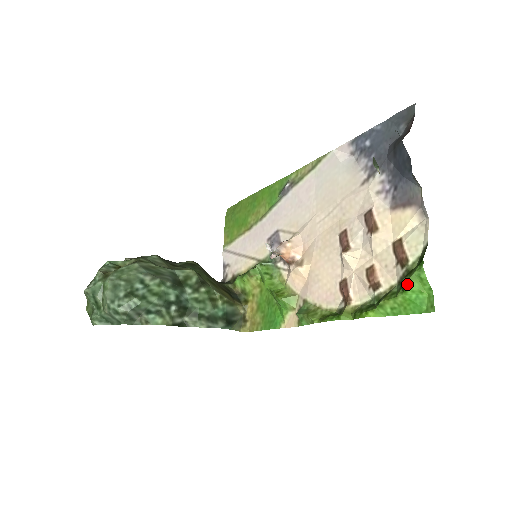
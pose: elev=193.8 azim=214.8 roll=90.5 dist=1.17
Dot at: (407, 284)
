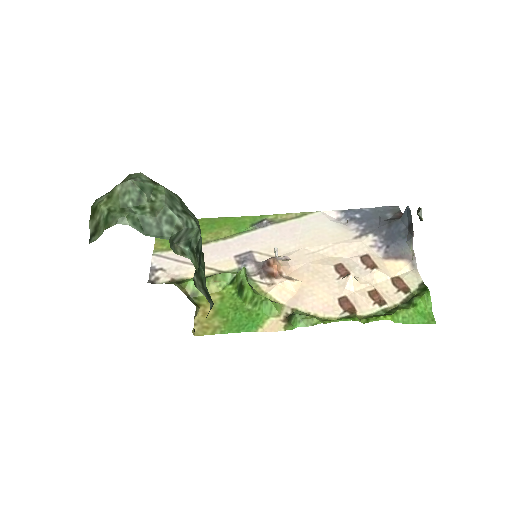
Dot at: (420, 300)
